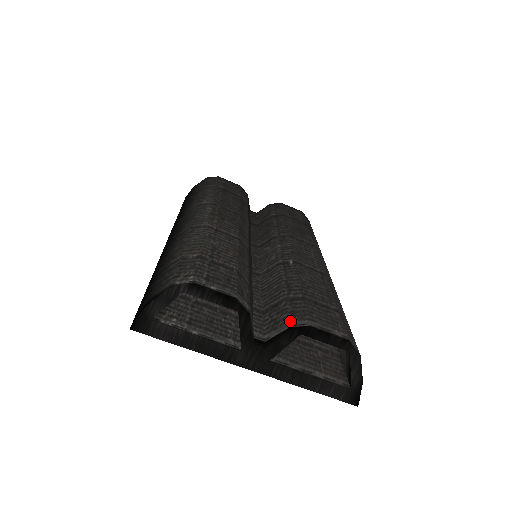
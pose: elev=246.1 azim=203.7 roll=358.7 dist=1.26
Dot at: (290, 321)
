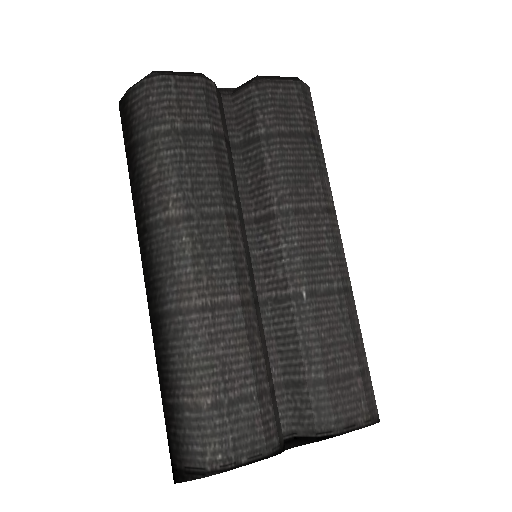
Dot at: (317, 426)
